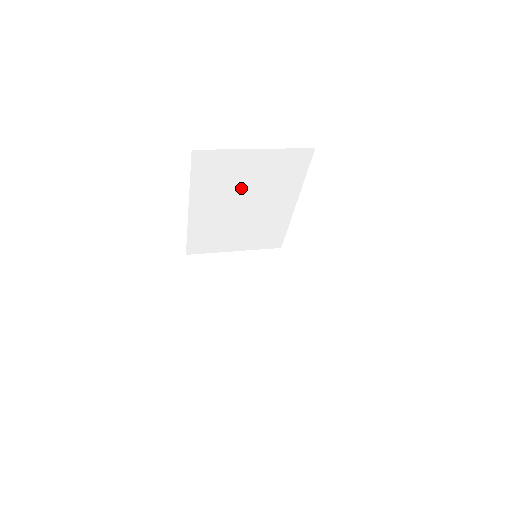
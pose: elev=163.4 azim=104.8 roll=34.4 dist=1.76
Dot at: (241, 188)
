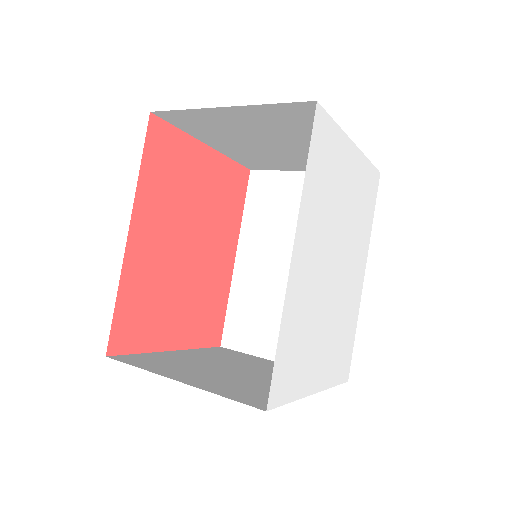
Dot at: (293, 231)
